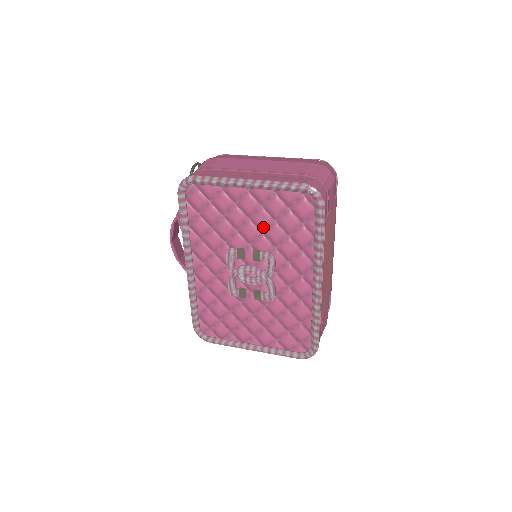
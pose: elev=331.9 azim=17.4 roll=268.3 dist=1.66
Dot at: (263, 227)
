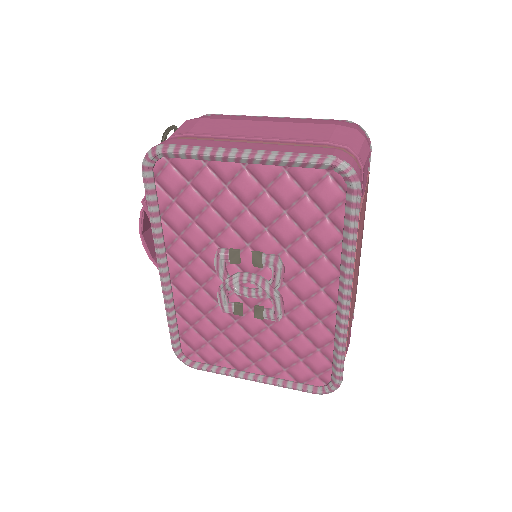
Dot at: (267, 220)
